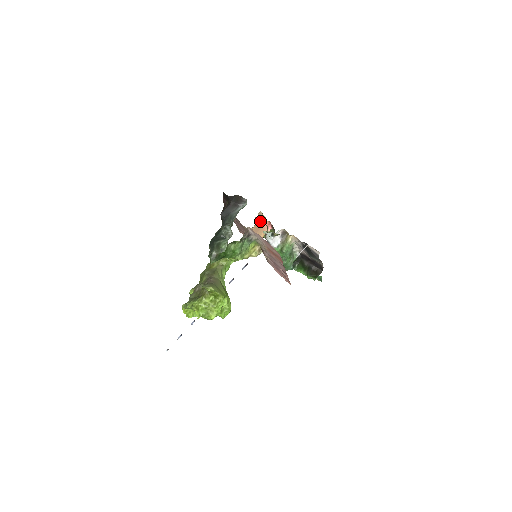
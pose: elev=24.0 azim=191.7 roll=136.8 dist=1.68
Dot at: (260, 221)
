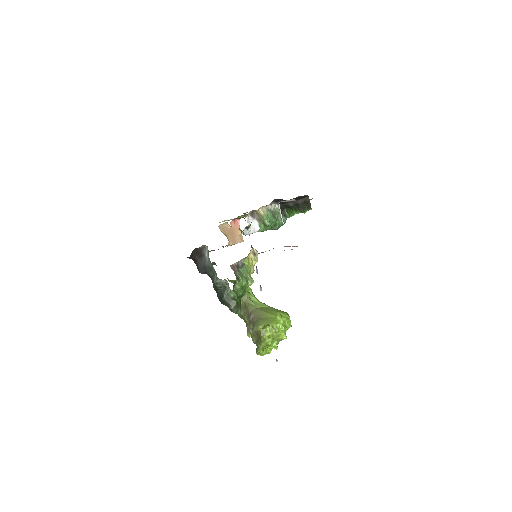
Dot at: (227, 230)
